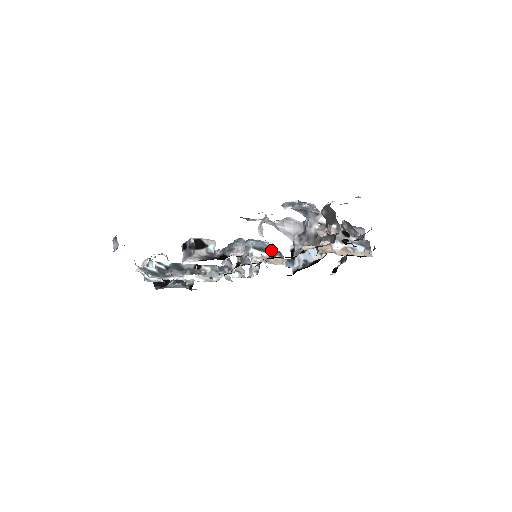
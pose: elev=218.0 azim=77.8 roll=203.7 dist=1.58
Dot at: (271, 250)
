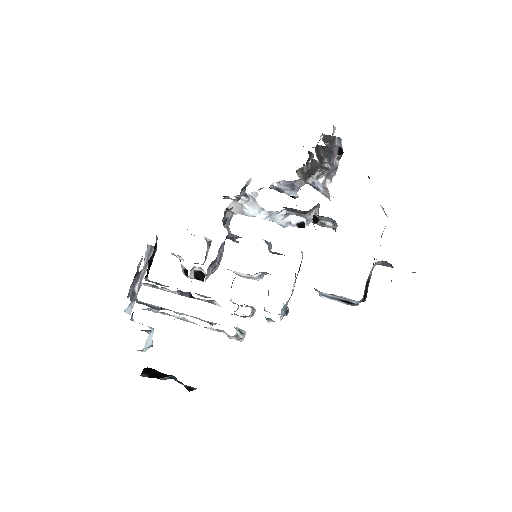
Dot at: (275, 253)
